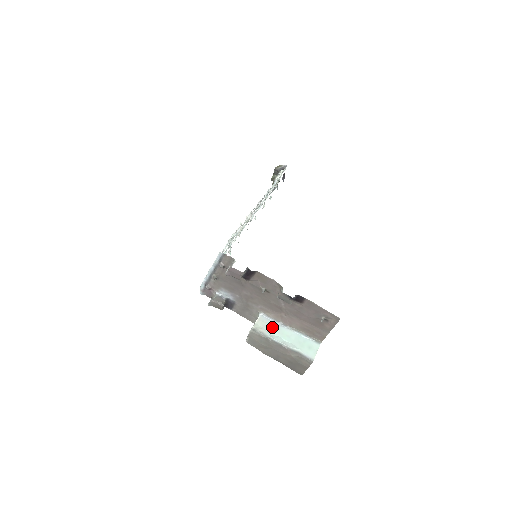
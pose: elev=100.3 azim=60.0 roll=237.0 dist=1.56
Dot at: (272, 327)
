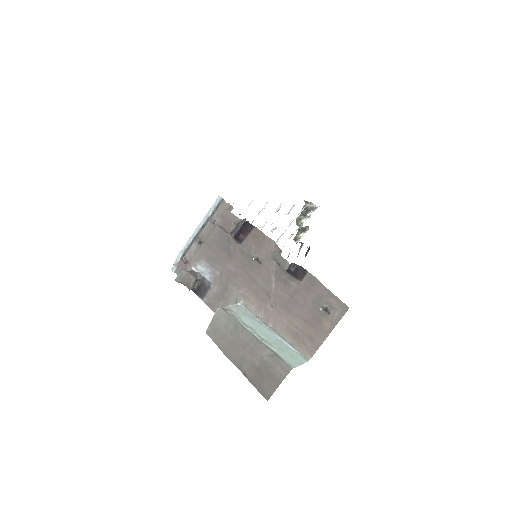
Dot at: (248, 318)
